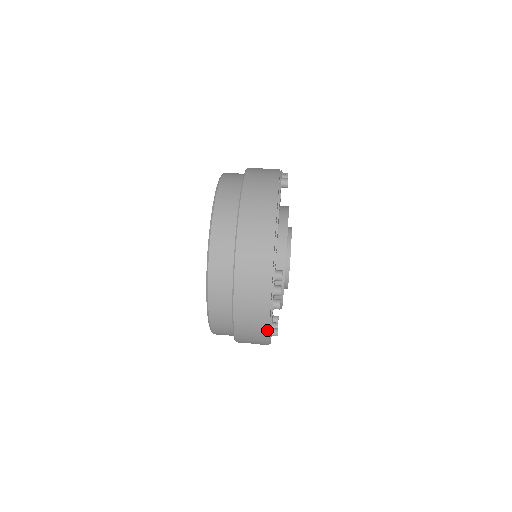
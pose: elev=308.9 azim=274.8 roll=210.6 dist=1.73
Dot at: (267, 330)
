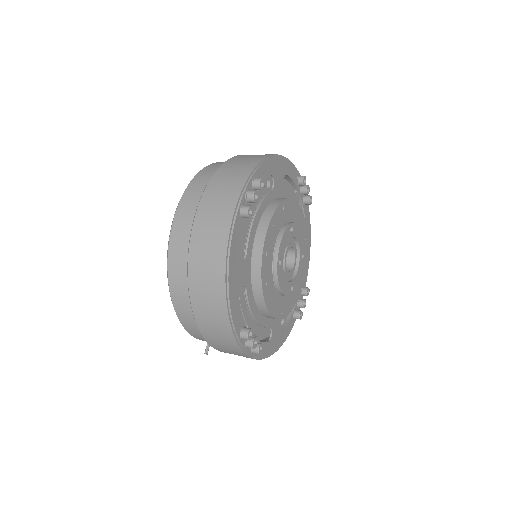
Dot at: (226, 241)
